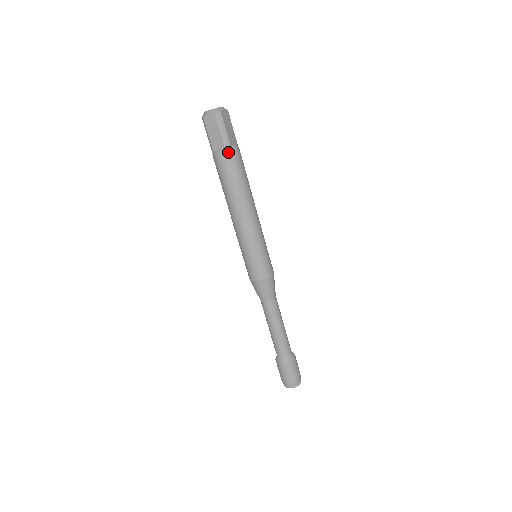
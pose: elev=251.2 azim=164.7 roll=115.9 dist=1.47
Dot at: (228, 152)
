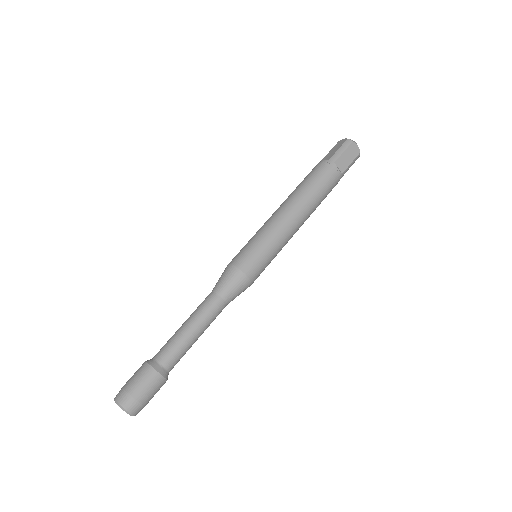
Dot at: (328, 163)
